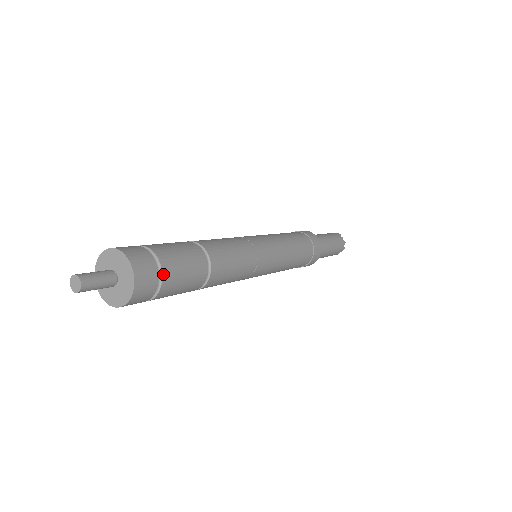
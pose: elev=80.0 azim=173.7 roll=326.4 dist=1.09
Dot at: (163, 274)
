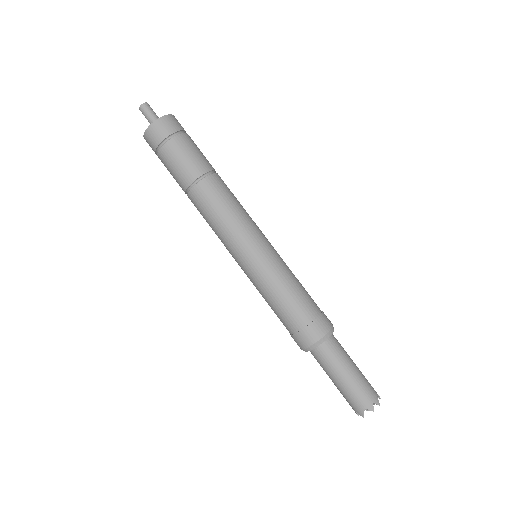
Dot at: (178, 136)
